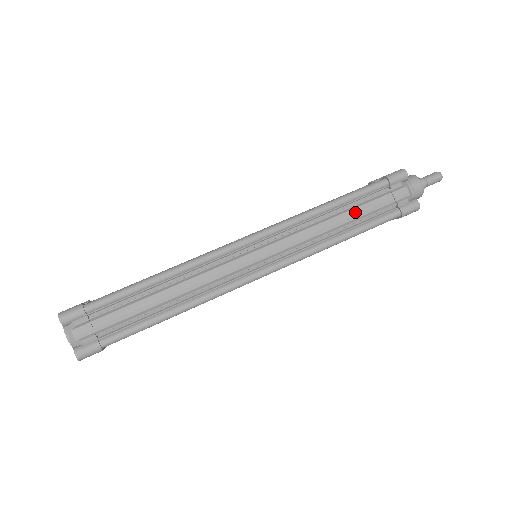
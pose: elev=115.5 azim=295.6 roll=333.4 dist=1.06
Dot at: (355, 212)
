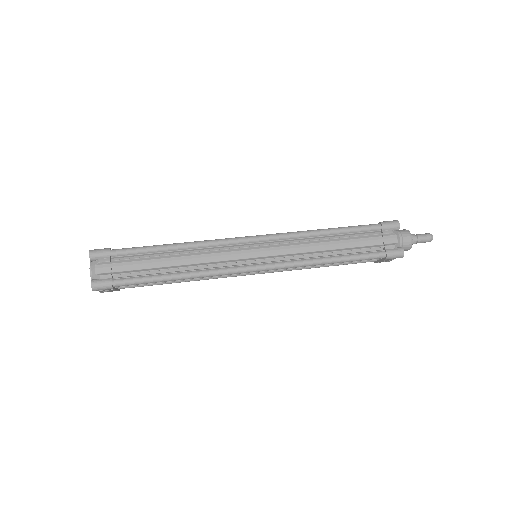
Dot at: (347, 243)
